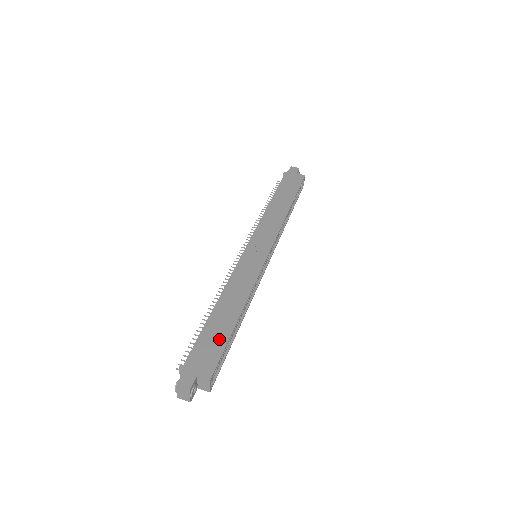
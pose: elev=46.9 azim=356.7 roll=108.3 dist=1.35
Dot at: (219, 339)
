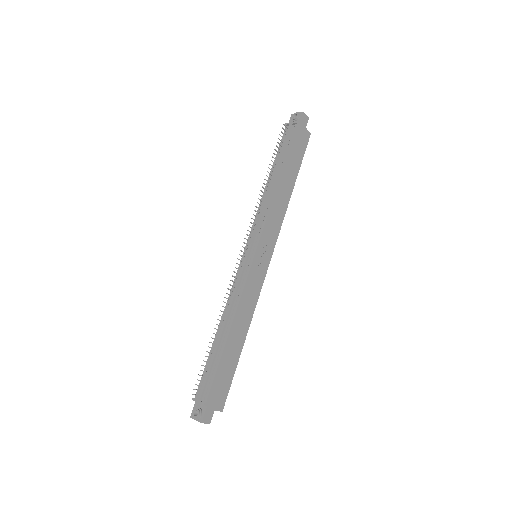
Dot at: (230, 371)
